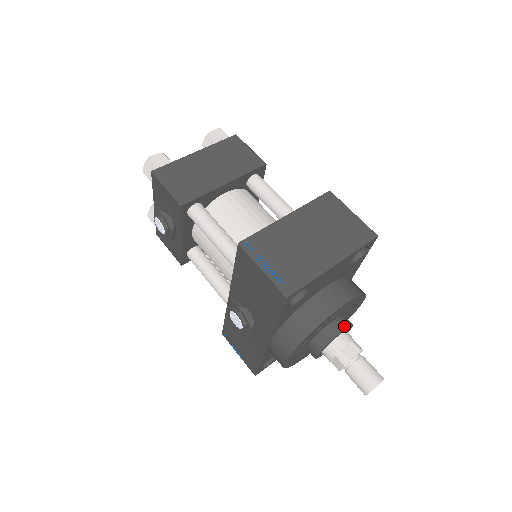
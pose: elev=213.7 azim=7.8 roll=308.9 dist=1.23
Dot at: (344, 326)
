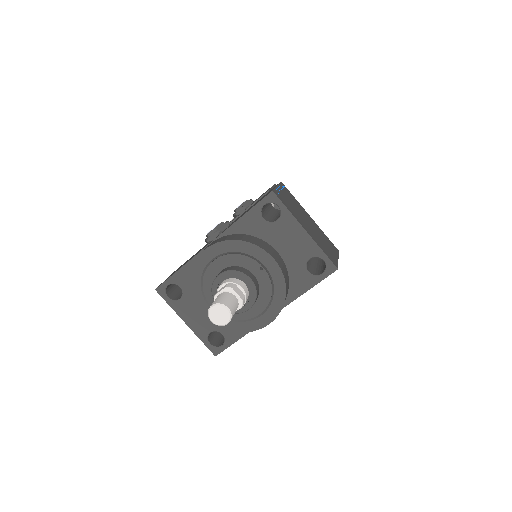
Dot at: (255, 283)
